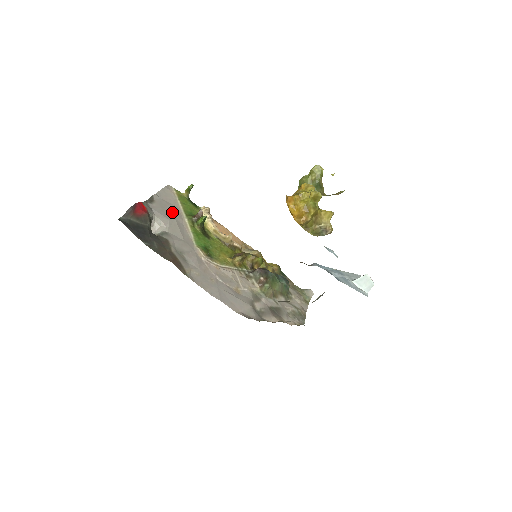
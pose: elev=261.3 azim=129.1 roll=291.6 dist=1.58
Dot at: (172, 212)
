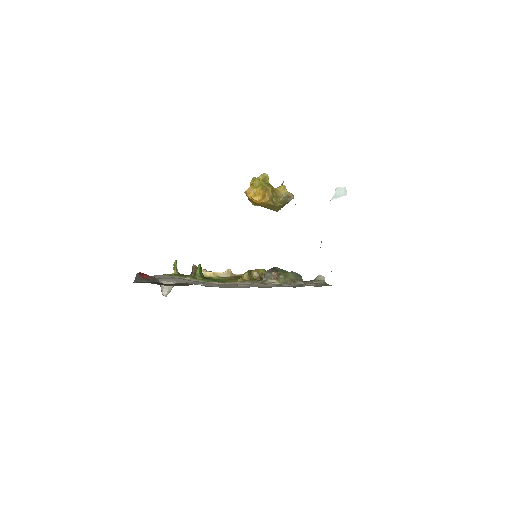
Dot at: (172, 278)
